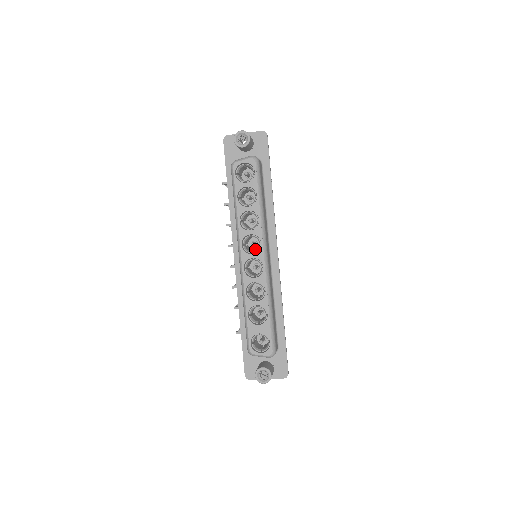
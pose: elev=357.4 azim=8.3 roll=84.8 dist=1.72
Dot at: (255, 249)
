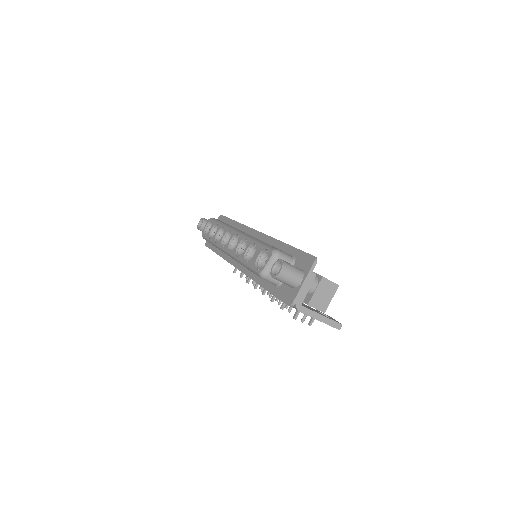
Dot at: occluded
